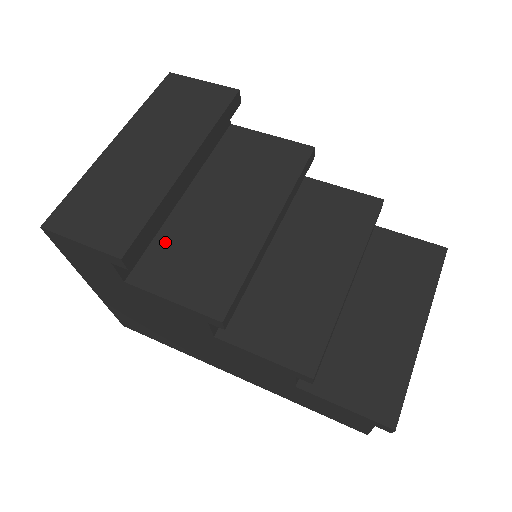
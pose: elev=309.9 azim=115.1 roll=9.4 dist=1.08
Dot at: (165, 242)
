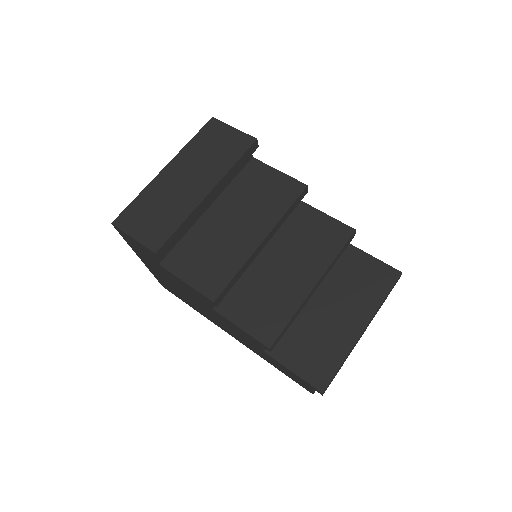
Dot at: (189, 241)
